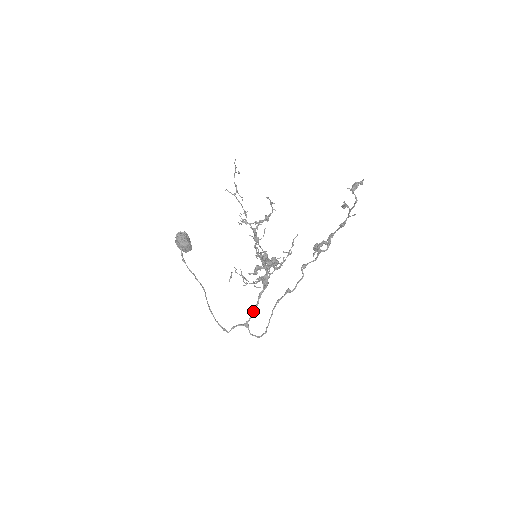
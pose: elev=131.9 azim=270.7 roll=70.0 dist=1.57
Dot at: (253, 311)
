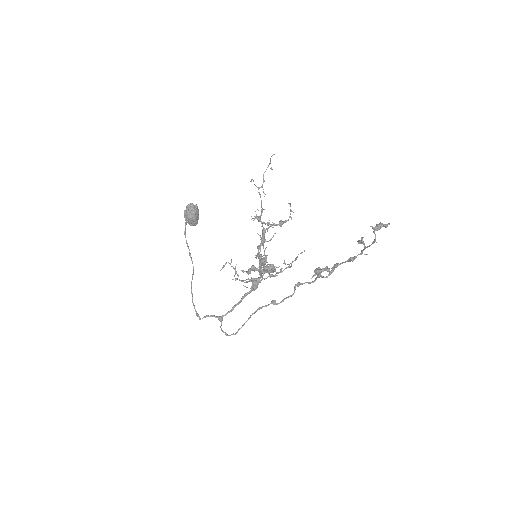
Dot at: (232, 308)
